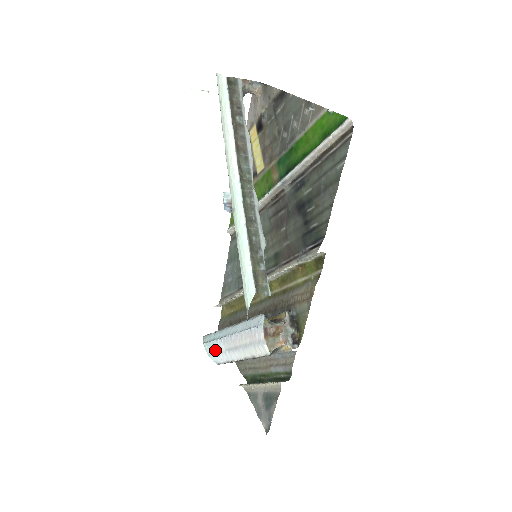
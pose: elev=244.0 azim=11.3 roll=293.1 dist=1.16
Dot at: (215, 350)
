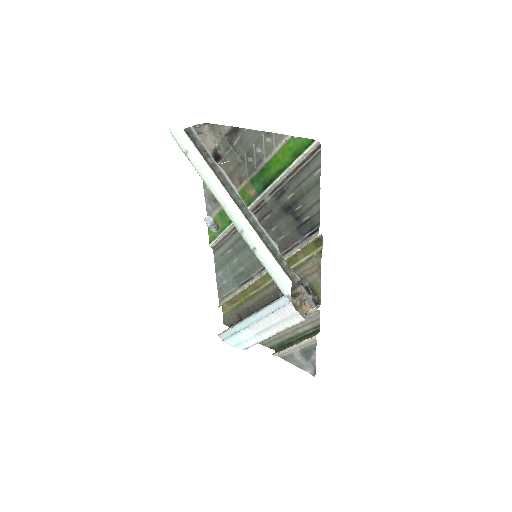
Dot at: (241, 340)
